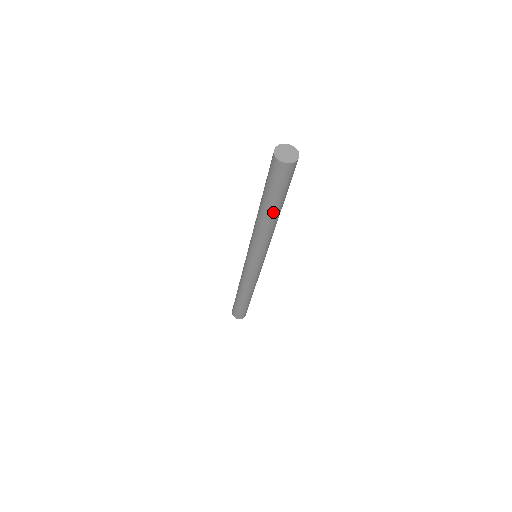
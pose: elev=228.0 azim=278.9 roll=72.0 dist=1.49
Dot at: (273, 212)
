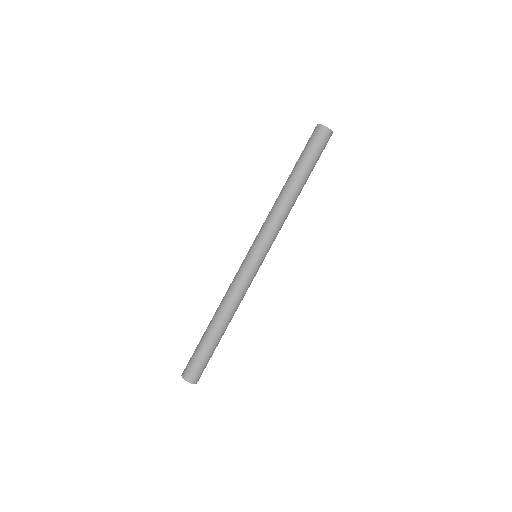
Dot at: (298, 180)
